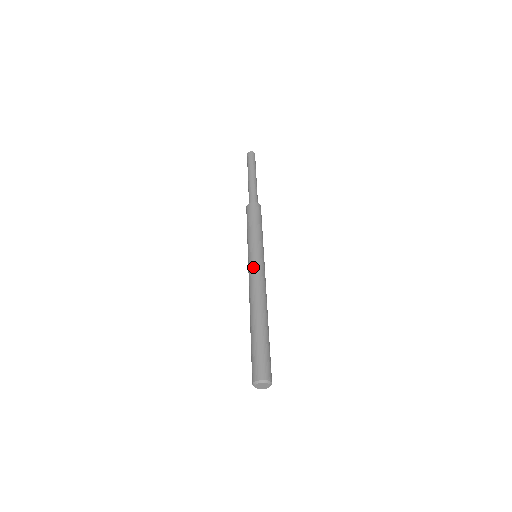
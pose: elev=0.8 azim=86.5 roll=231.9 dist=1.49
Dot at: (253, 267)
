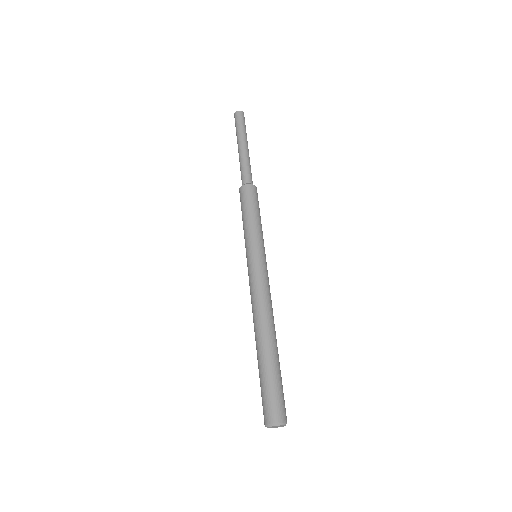
Dot at: (255, 273)
